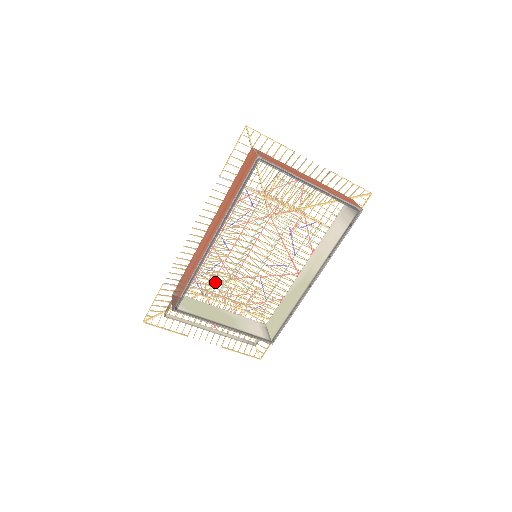
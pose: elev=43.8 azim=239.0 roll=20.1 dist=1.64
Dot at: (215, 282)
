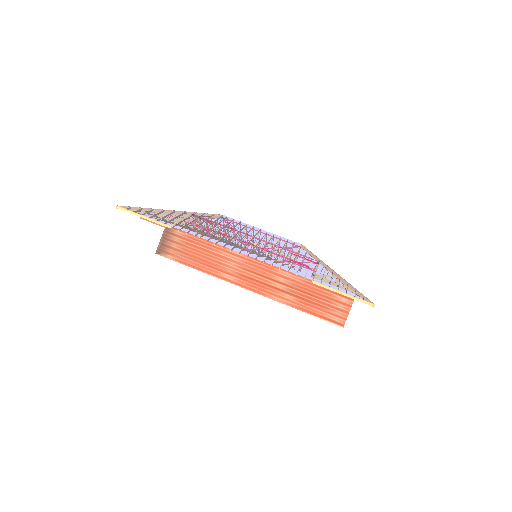
Dot at: occluded
